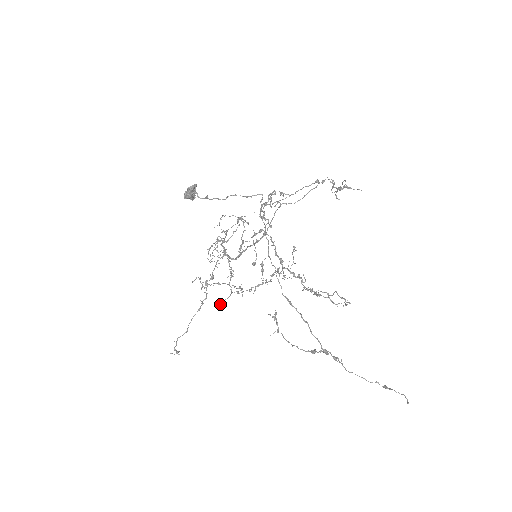
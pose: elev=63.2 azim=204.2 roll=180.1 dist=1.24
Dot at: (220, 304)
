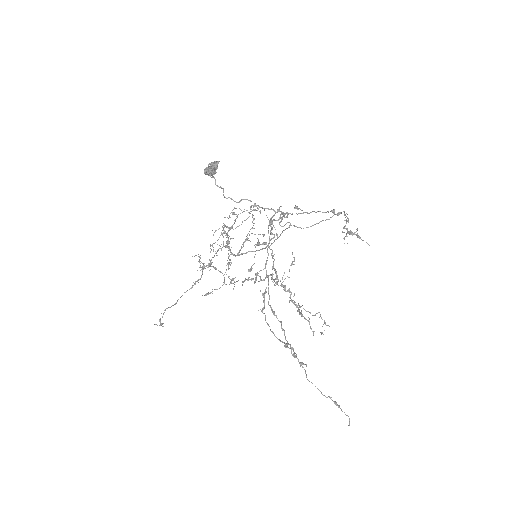
Dot at: (210, 292)
